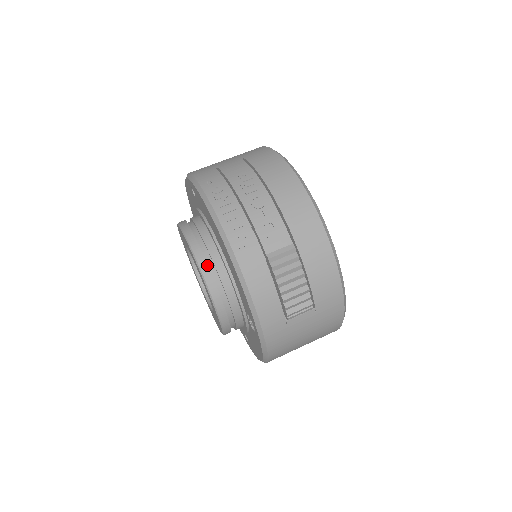
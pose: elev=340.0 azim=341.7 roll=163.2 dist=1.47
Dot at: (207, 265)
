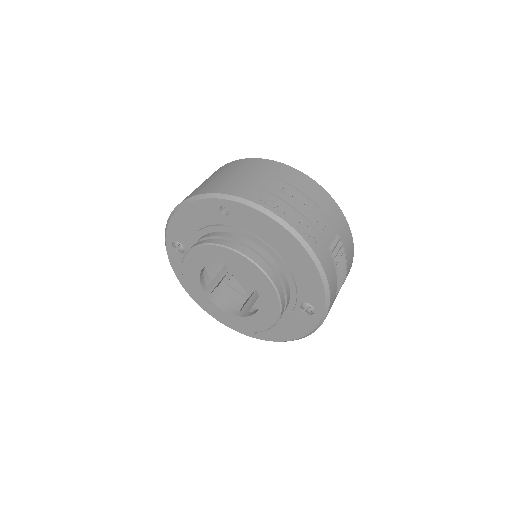
Dot at: (272, 272)
